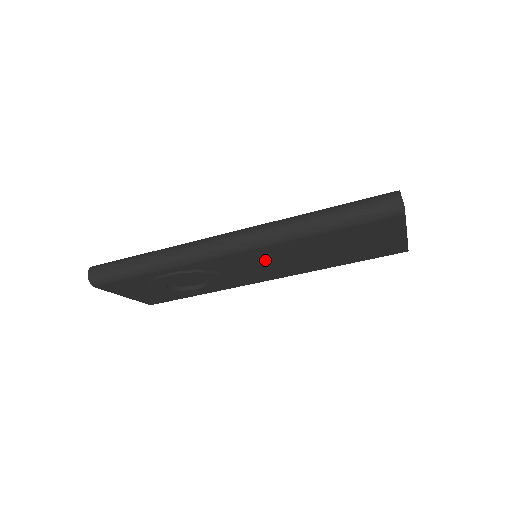
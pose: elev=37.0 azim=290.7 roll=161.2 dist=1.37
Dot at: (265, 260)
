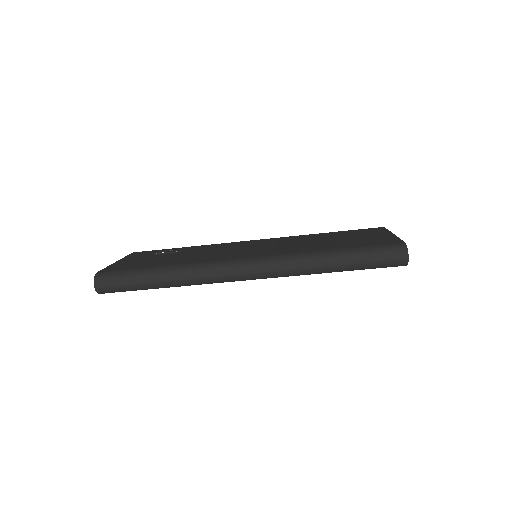
Dot at: occluded
